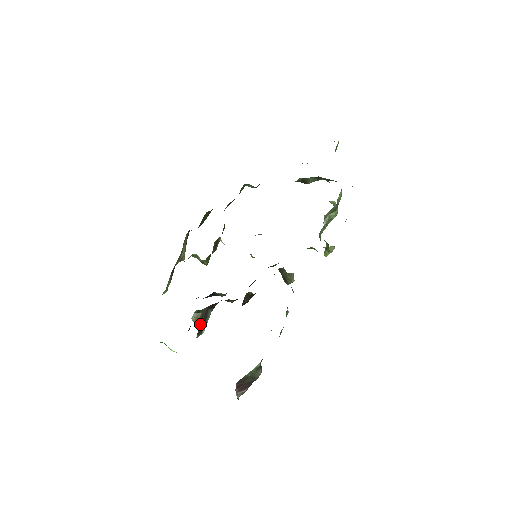
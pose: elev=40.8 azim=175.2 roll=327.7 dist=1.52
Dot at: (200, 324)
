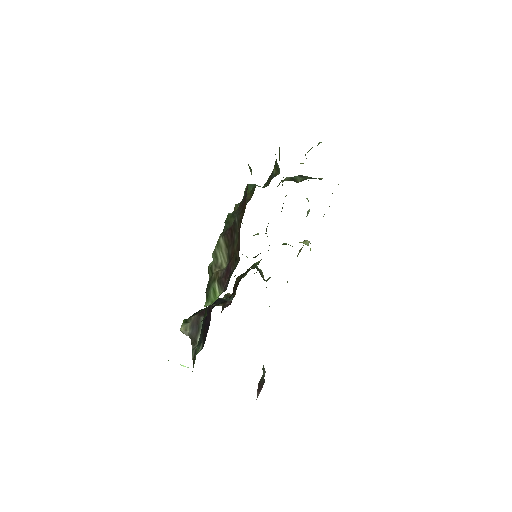
Dot at: (192, 334)
